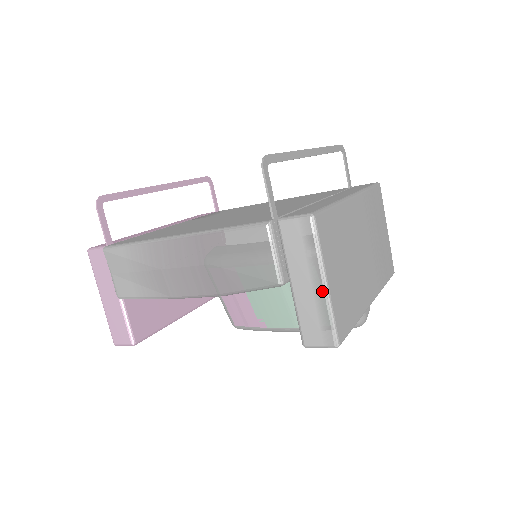
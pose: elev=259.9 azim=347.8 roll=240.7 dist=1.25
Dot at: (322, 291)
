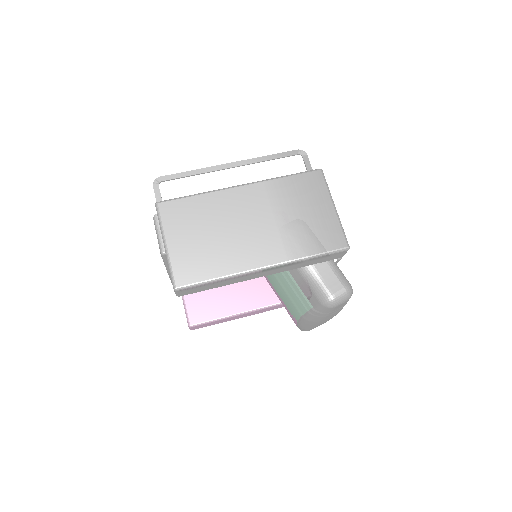
Dot at: (165, 251)
